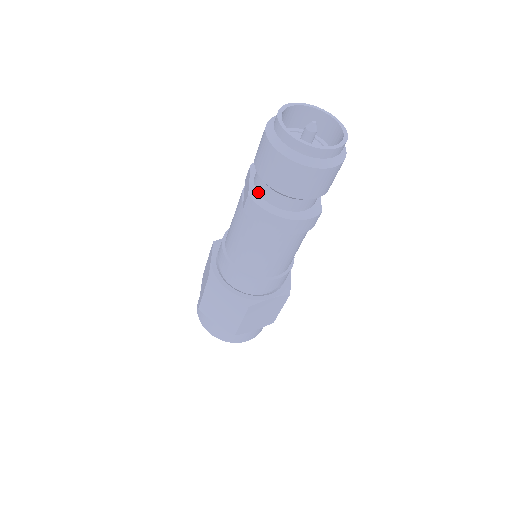
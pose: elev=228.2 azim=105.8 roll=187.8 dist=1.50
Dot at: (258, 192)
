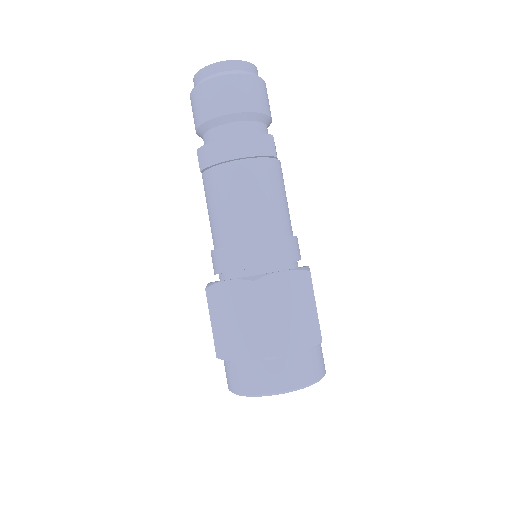
Dot at: occluded
